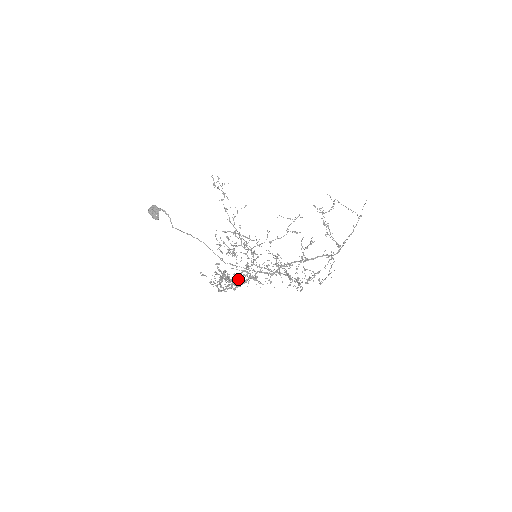
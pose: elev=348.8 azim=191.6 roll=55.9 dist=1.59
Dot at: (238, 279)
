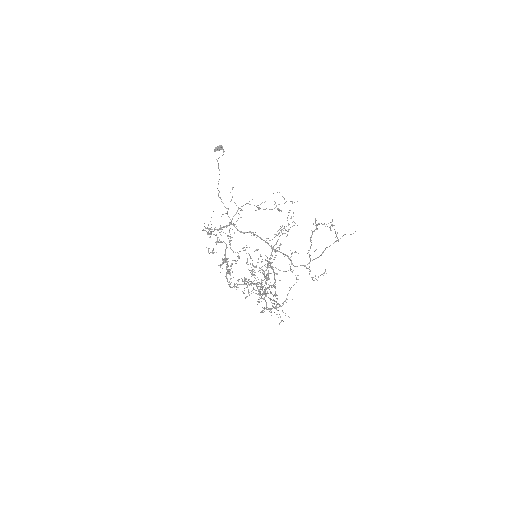
Dot at: occluded
